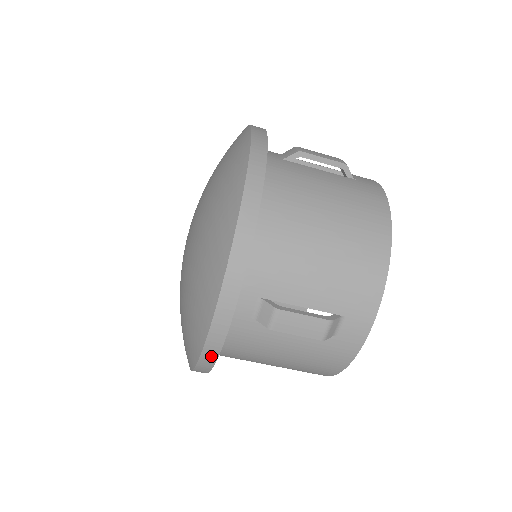
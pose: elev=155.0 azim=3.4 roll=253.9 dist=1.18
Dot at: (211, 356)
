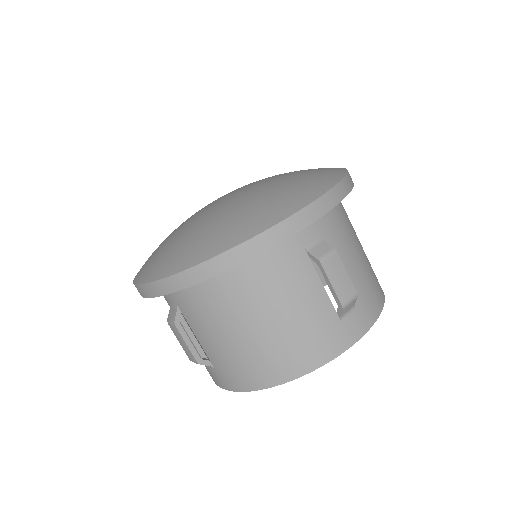
Dot at: occluded
